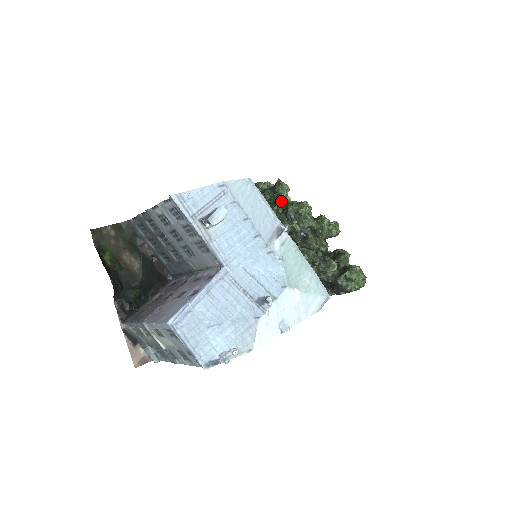
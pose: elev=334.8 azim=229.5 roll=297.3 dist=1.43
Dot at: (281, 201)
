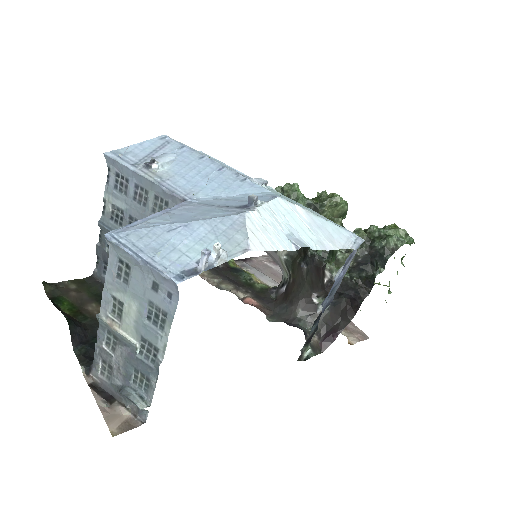
Dot at: occluded
